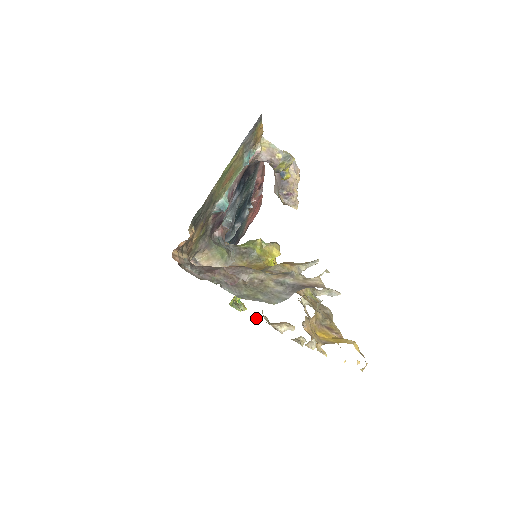
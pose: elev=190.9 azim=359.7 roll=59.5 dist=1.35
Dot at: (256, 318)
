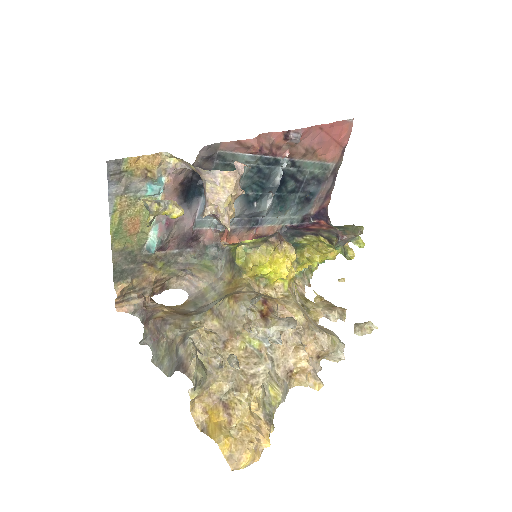
Dot at: (315, 297)
